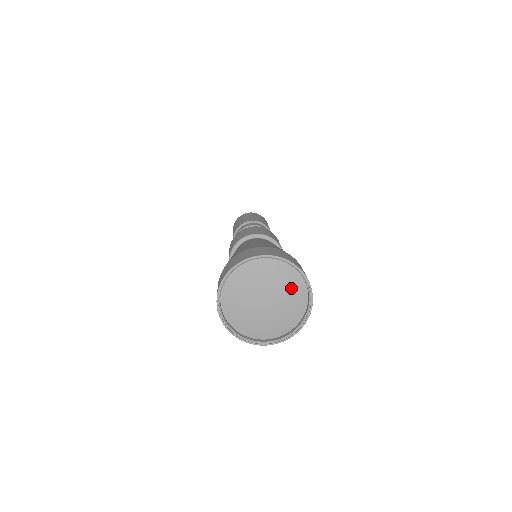
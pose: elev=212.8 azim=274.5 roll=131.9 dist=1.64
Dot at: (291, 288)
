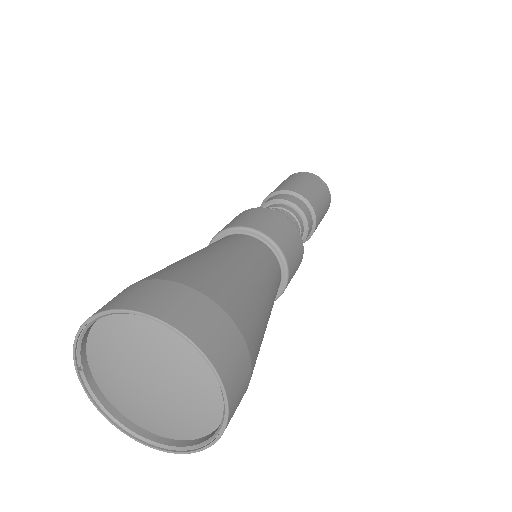
Dot at: (189, 371)
